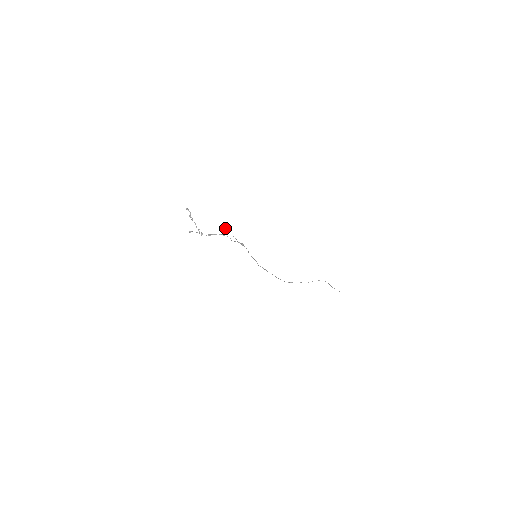
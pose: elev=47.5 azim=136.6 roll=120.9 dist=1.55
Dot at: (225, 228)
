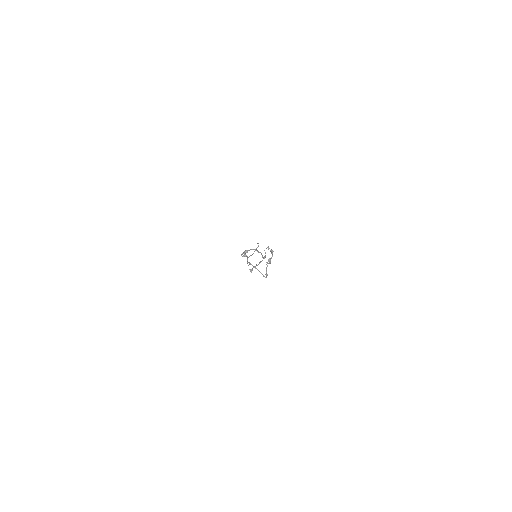
Dot at: occluded
